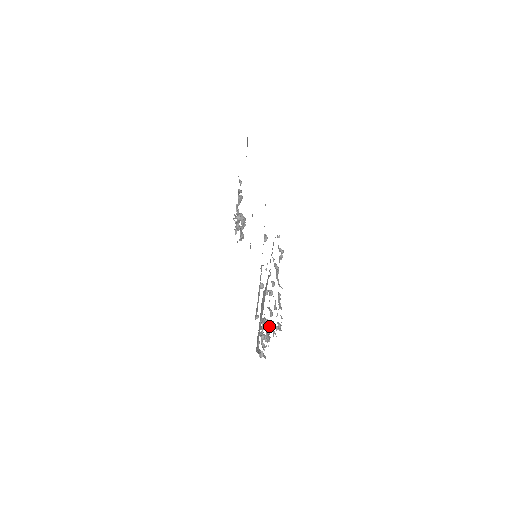
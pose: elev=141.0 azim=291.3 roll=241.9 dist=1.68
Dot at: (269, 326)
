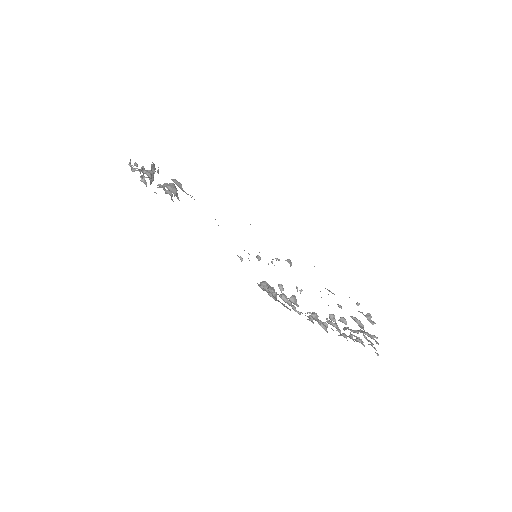
Dot at: occluded
